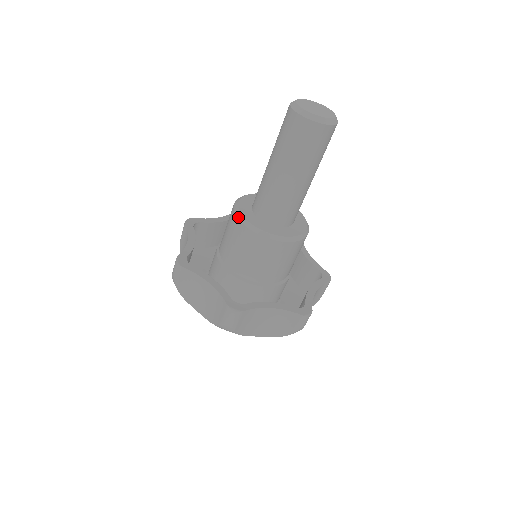
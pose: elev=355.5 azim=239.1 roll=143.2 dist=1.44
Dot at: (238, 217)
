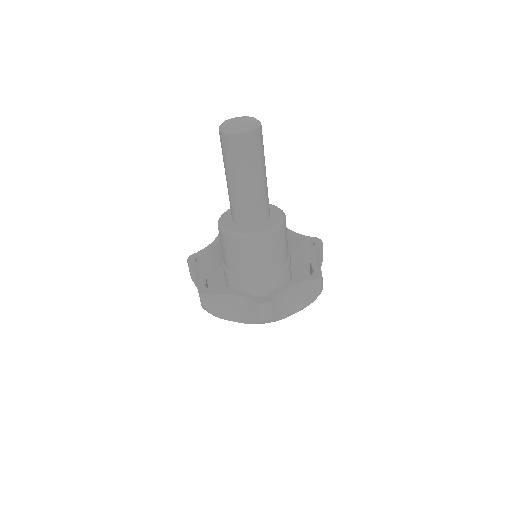
Dot at: (218, 220)
